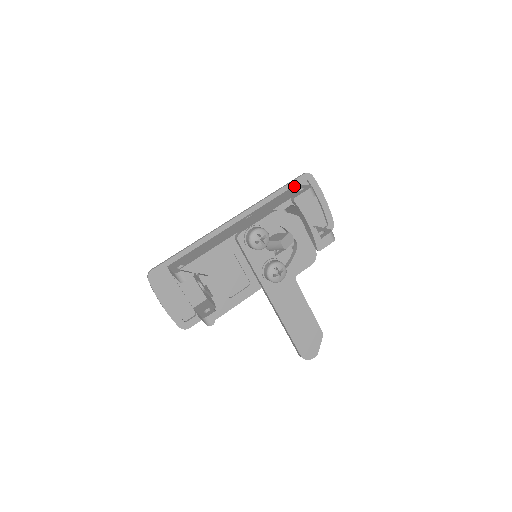
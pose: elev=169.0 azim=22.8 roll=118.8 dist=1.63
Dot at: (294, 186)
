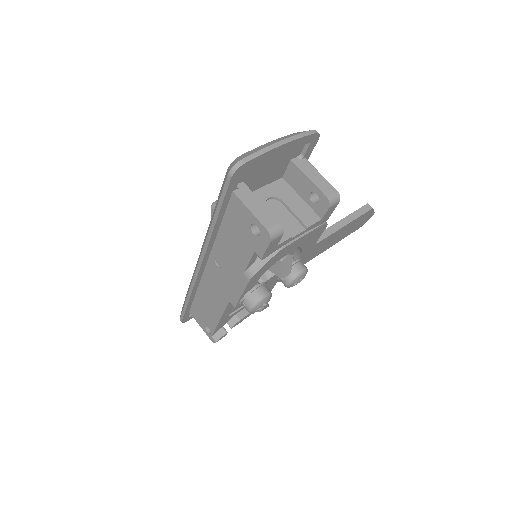
Dot at: (233, 199)
